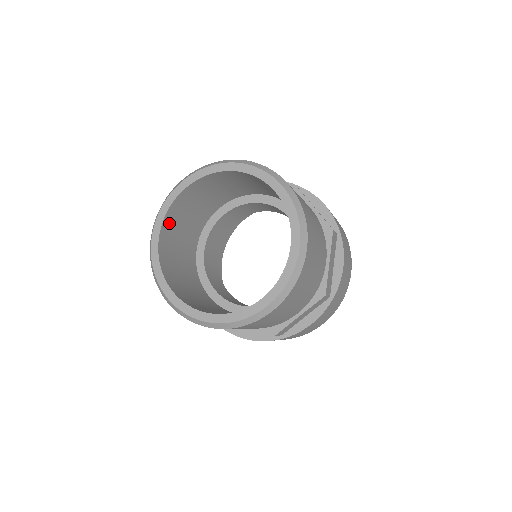
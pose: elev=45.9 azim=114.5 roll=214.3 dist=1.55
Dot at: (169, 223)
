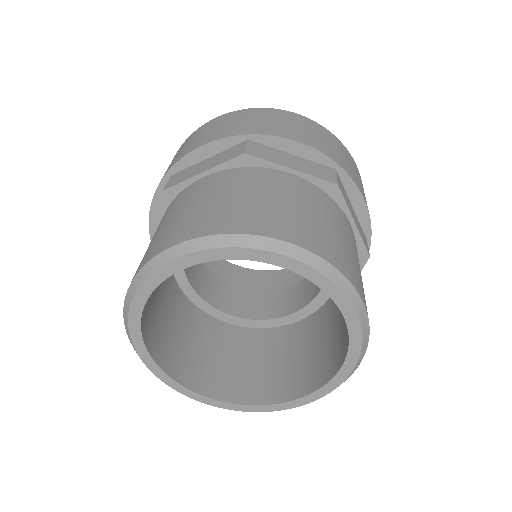
Dot at: occluded
